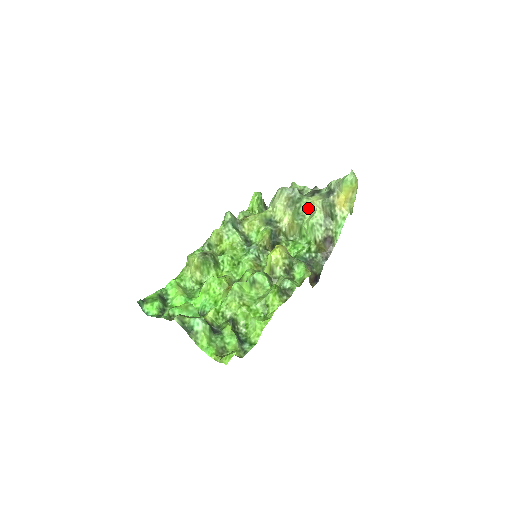
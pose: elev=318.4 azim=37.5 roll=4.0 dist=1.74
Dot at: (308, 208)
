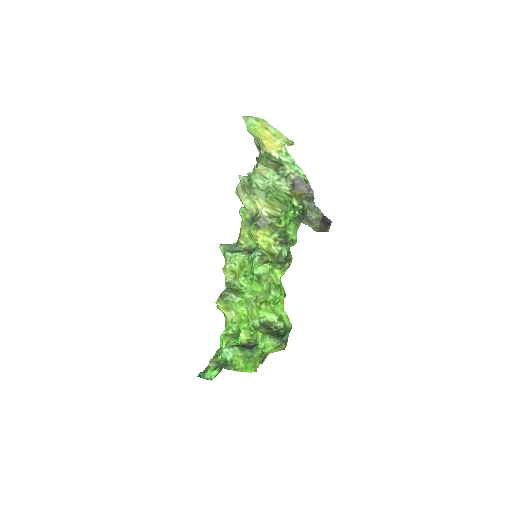
Dot at: (263, 179)
